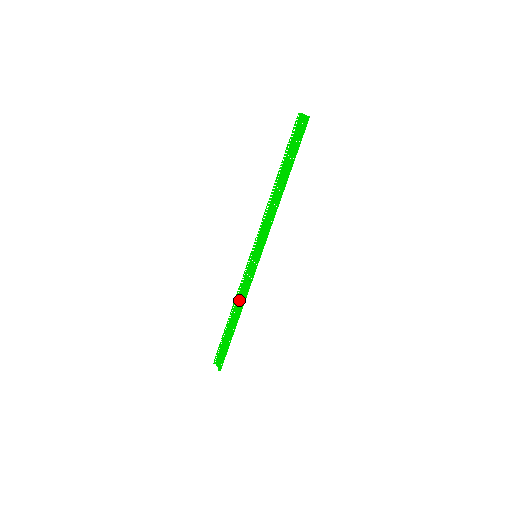
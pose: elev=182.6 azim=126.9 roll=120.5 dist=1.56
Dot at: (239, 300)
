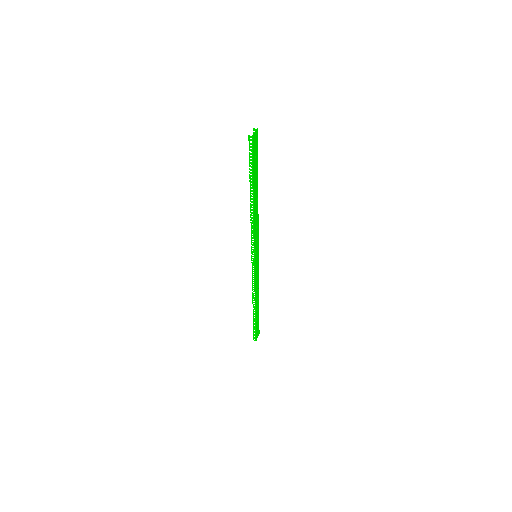
Dot at: (258, 289)
